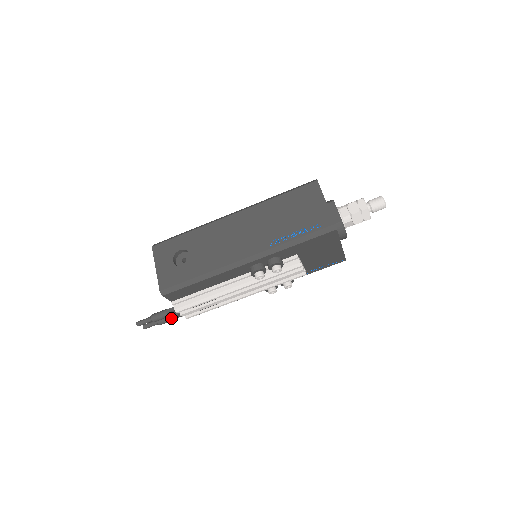
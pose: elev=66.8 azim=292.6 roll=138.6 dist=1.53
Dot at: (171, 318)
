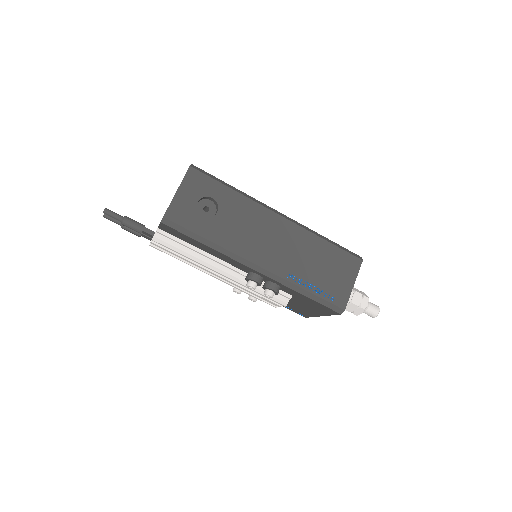
Dot at: (138, 233)
